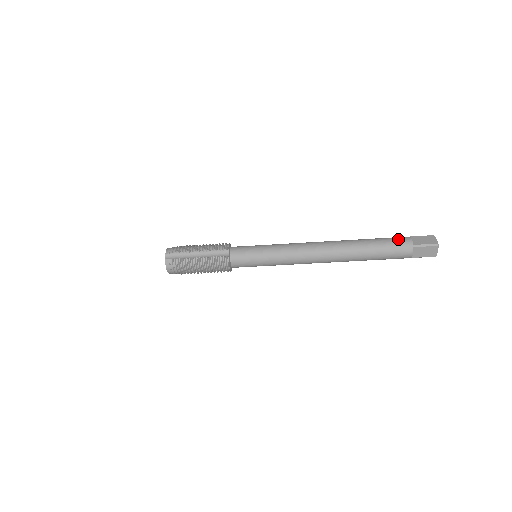
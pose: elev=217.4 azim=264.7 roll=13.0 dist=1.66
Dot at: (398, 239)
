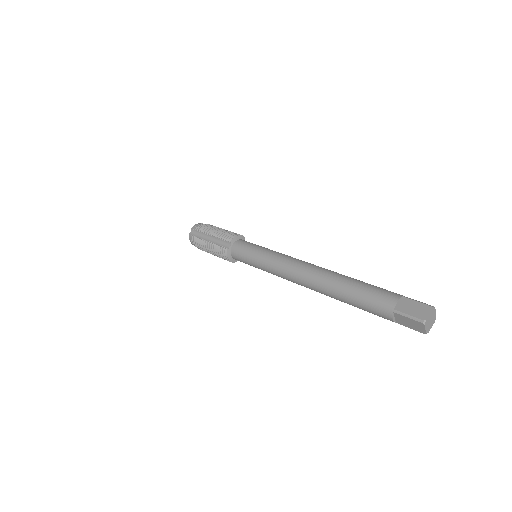
Dot at: (382, 294)
